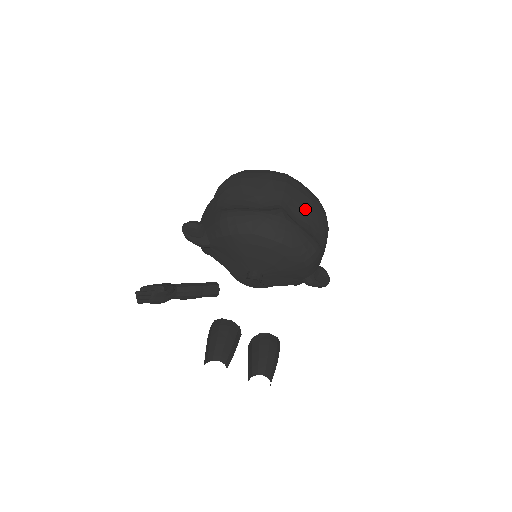
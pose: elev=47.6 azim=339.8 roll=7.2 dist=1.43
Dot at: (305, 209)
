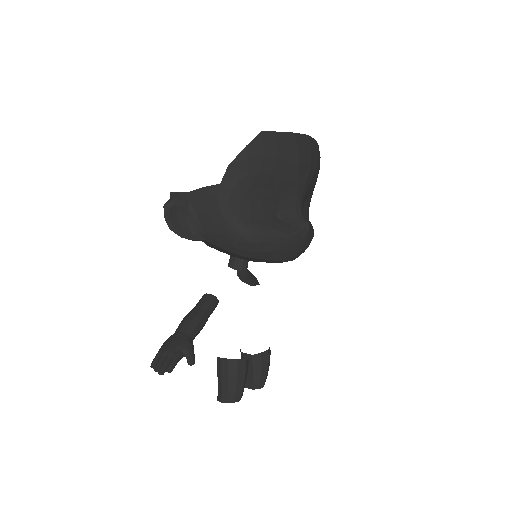
Dot at: (313, 186)
